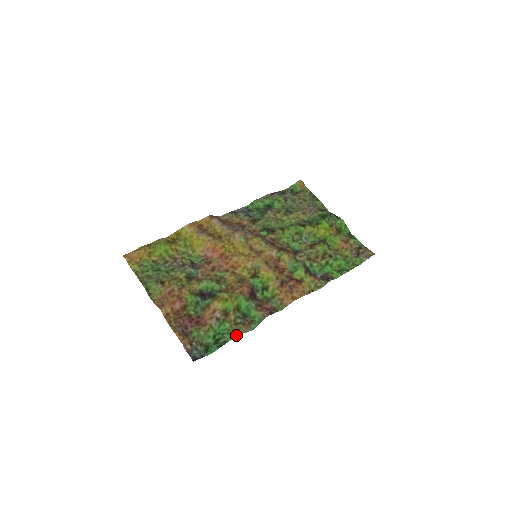
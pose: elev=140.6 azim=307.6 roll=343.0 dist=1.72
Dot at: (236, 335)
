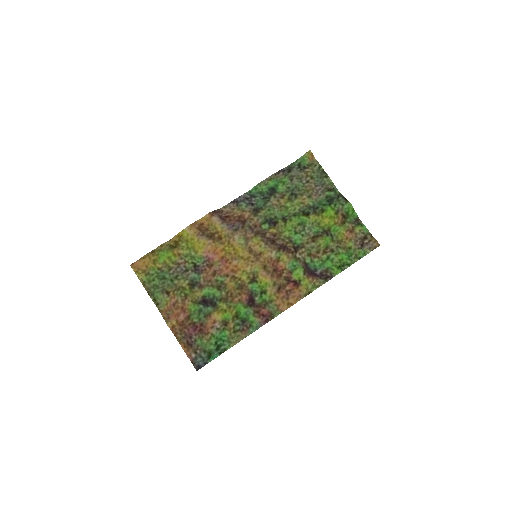
Dot at: (235, 343)
